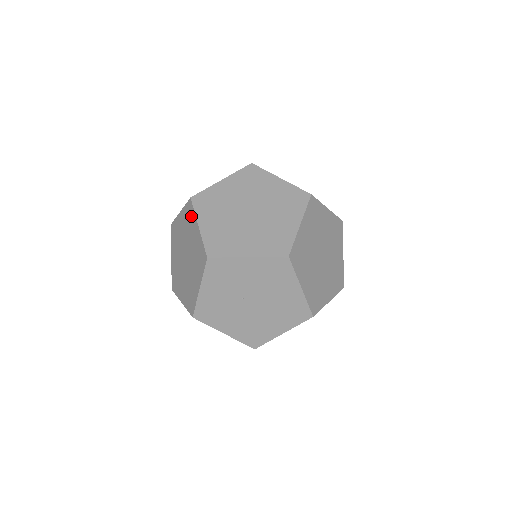
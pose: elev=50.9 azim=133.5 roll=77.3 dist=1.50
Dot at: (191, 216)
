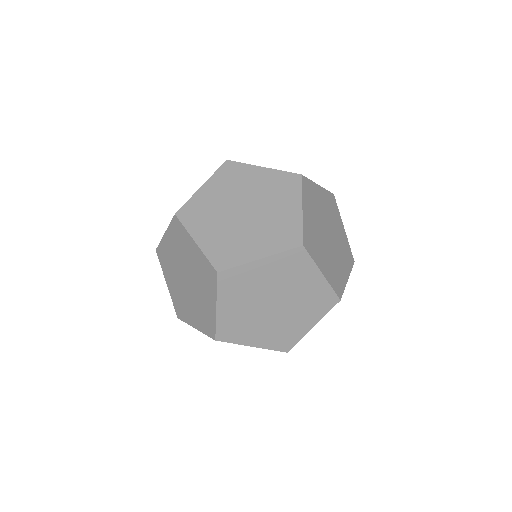
Dot at: occluded
